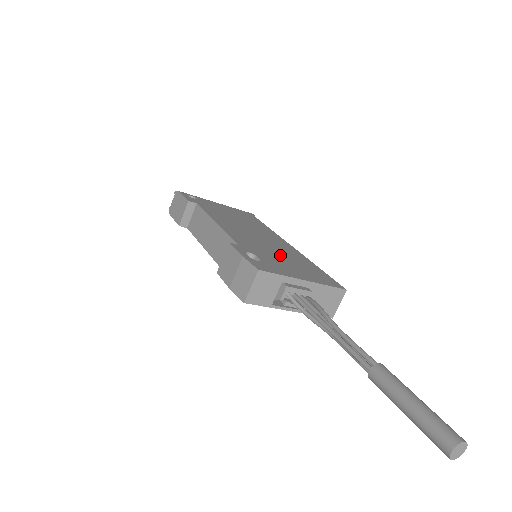
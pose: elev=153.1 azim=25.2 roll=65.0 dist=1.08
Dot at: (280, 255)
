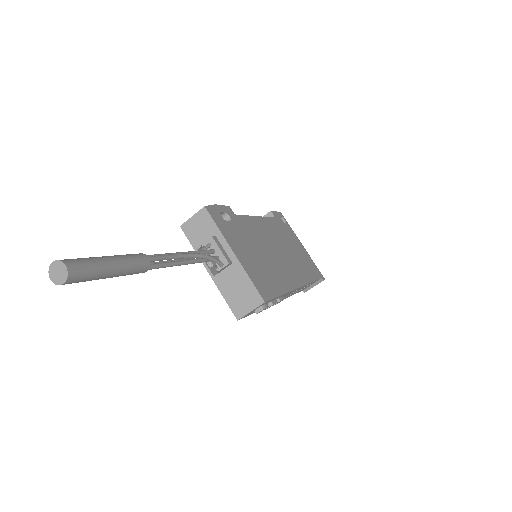
Dot at: (261, 254)
